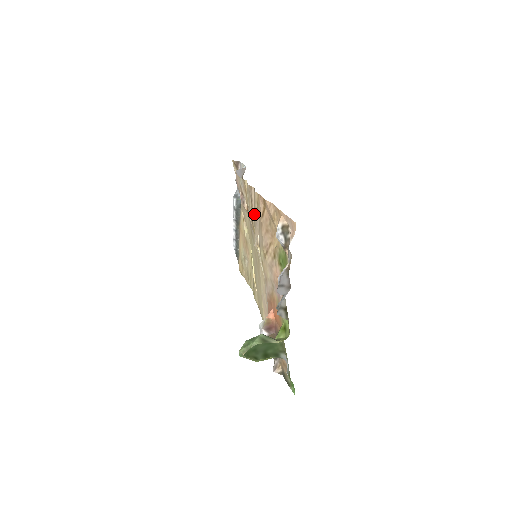
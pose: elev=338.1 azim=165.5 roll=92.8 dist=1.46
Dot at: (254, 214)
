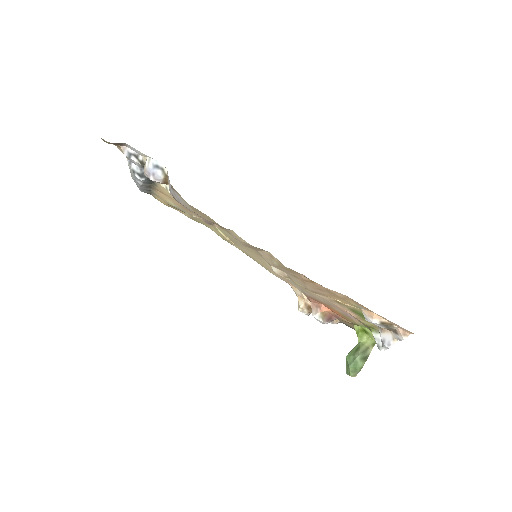
Dot at: (269, 260)
